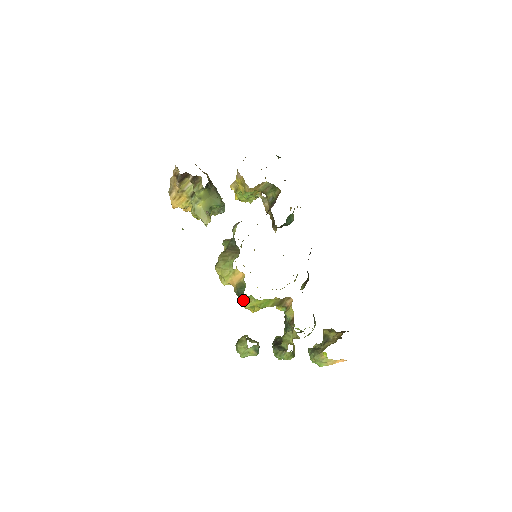
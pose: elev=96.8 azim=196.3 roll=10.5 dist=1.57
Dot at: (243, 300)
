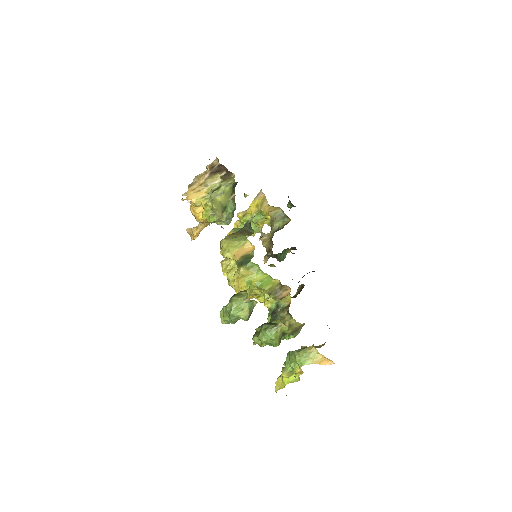
Dot at: (243, 272)
